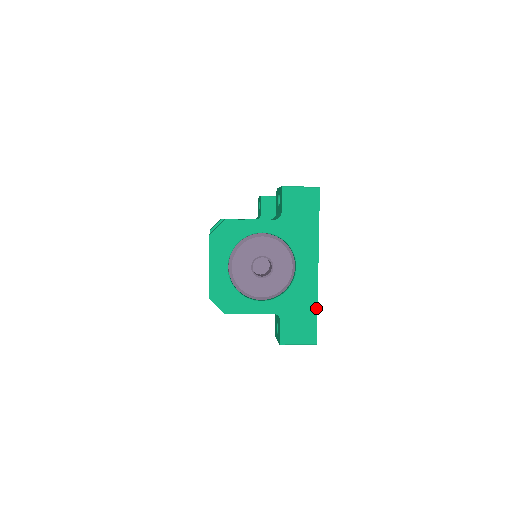
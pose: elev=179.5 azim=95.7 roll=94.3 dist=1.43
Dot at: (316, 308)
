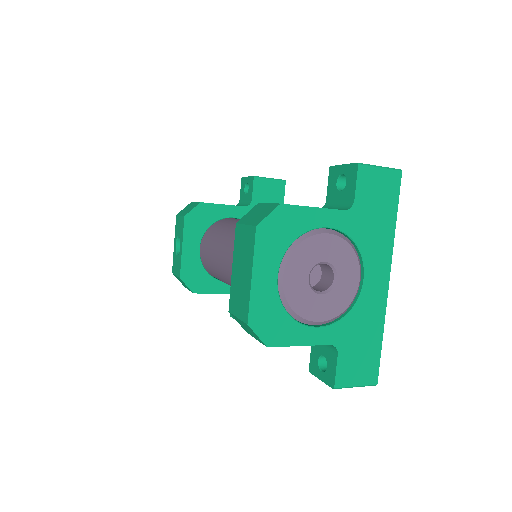
Dot at: (381, 336)
